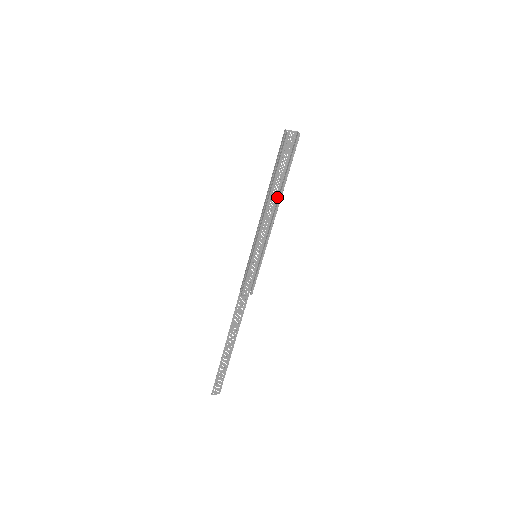
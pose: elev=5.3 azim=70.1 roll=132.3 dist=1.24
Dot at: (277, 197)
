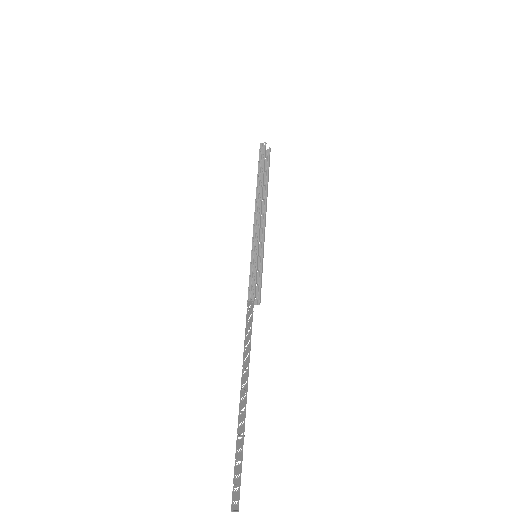
Dot at: occluded
